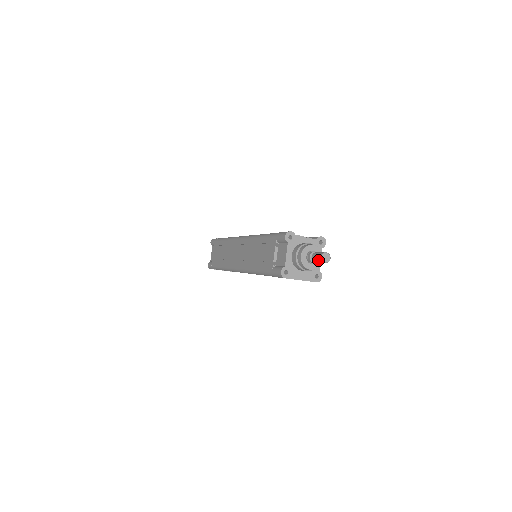
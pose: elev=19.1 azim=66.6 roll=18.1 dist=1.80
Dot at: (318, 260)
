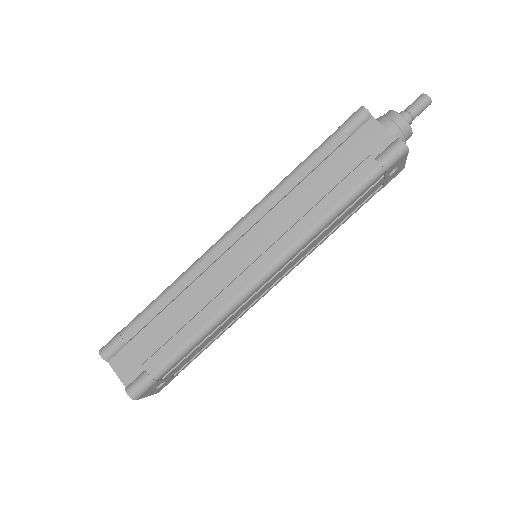
Dot at: (424, 105)
